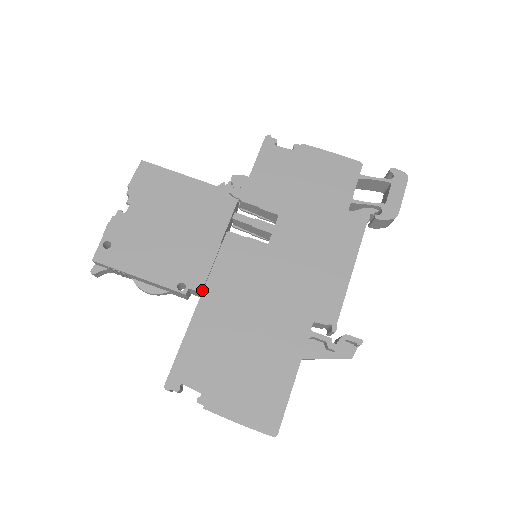
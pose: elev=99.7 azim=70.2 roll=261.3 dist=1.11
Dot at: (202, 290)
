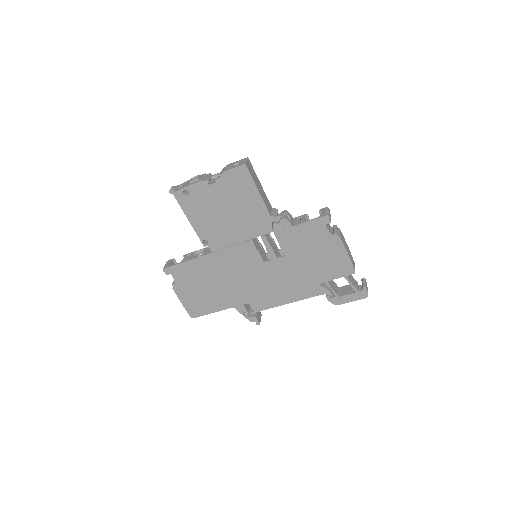
Dot at: (214, 251)
